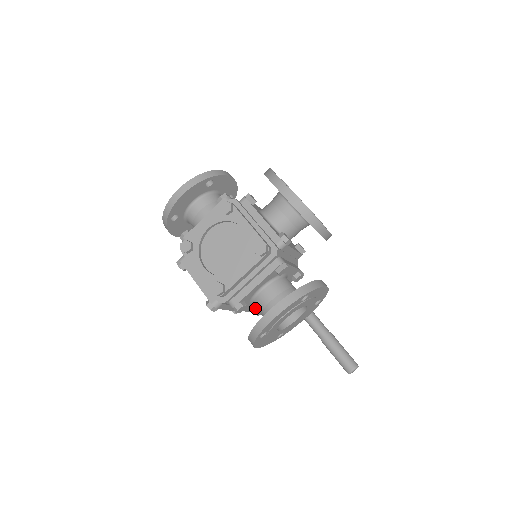
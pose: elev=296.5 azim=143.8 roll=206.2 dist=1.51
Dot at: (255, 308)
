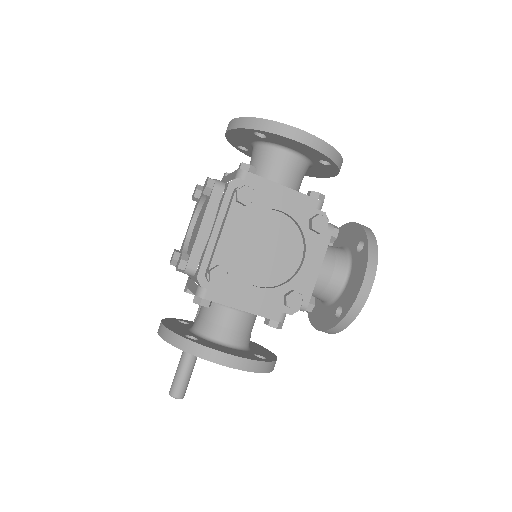
Dot at: occluded
